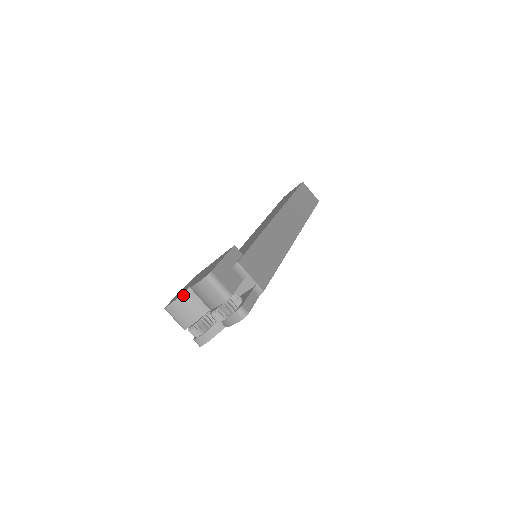
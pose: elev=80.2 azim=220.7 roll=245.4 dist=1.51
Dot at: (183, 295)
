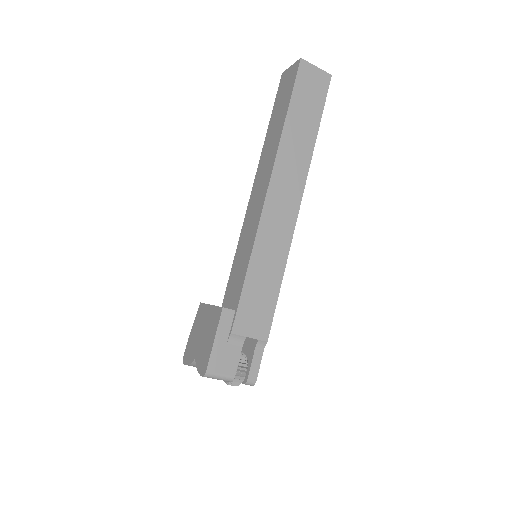
Dot at: (192, 363)
